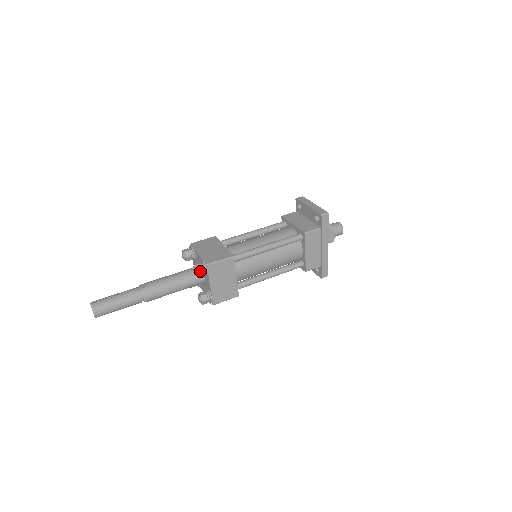
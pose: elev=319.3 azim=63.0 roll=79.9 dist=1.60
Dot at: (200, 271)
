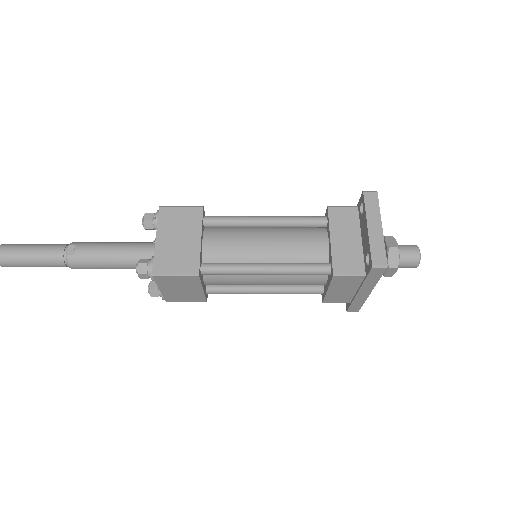
Dot at: (143, 275)
